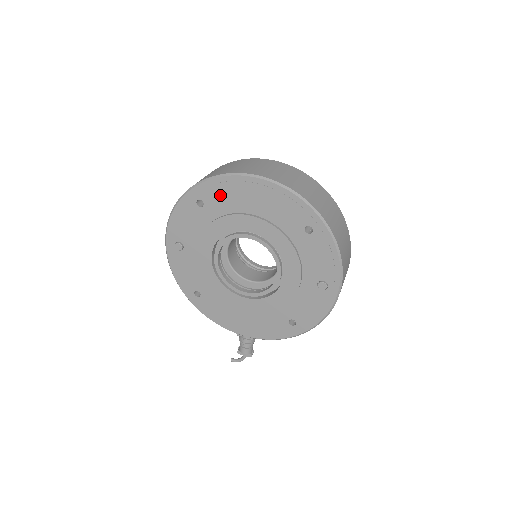
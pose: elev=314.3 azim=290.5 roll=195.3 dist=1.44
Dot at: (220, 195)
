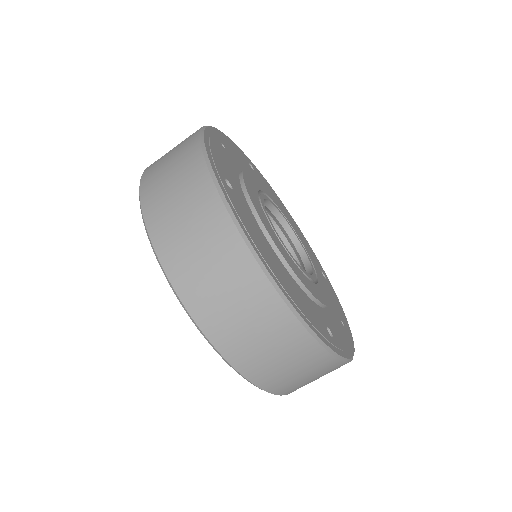
Dot at: occluded
